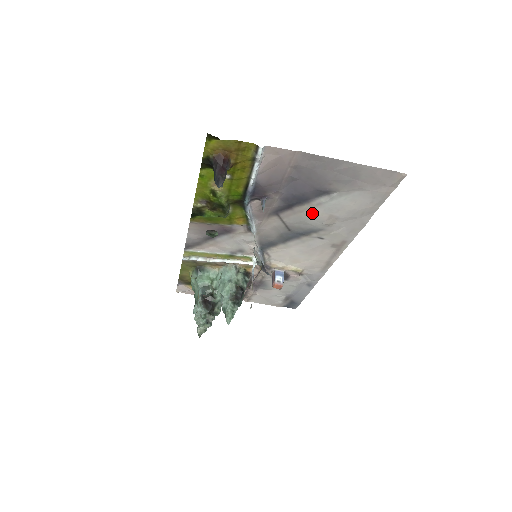
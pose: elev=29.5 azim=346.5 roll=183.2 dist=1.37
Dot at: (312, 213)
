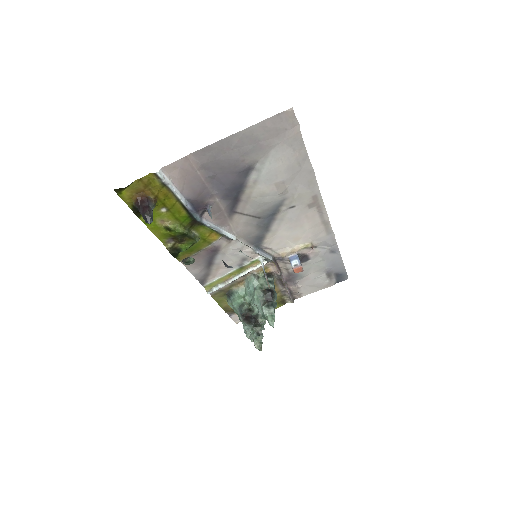
Dot at: (259, 192)
